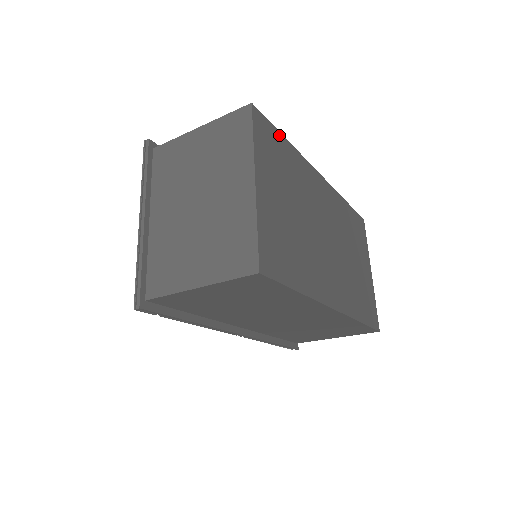
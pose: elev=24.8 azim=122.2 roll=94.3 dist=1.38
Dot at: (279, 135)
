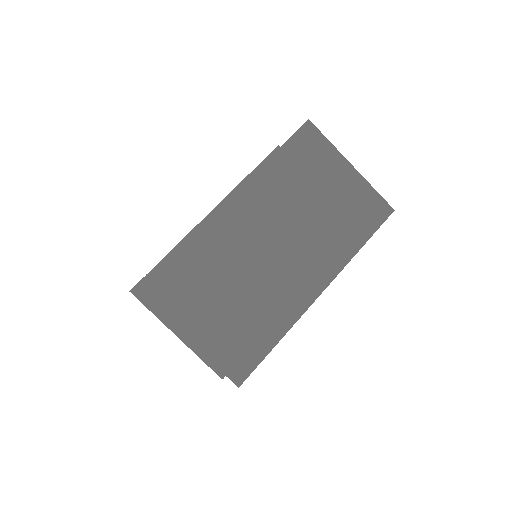
Dot at: (170, 261)
